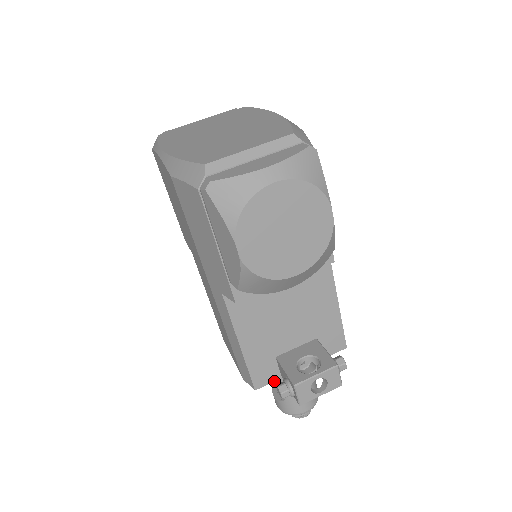
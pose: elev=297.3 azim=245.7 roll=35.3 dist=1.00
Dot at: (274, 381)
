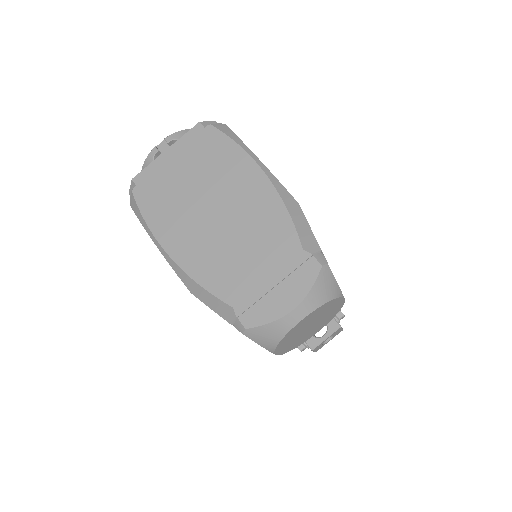
Dot at: occluded
